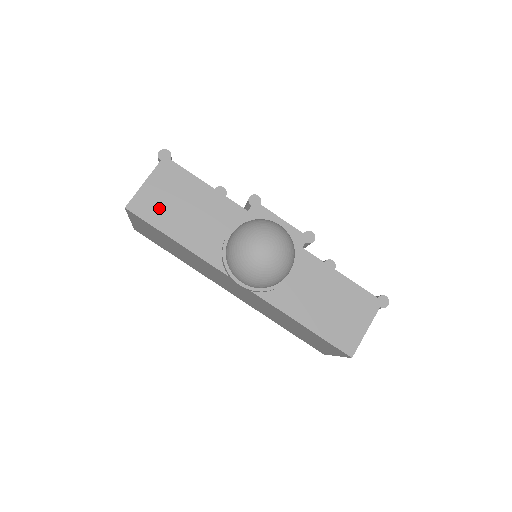
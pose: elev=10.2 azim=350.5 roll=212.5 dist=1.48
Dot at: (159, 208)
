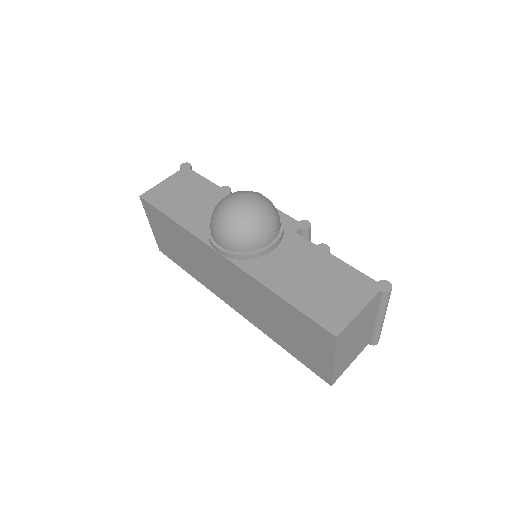
Dot at: (167, 197)
